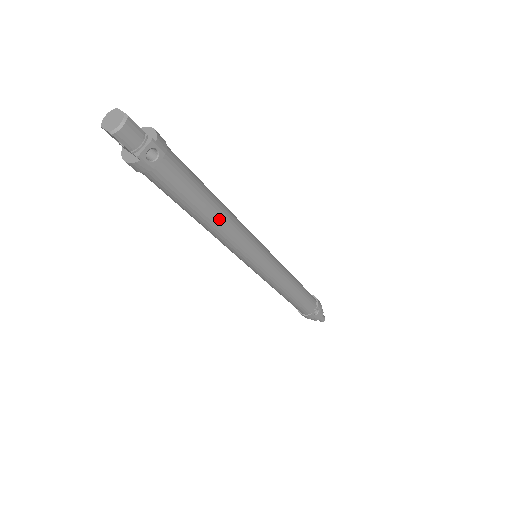
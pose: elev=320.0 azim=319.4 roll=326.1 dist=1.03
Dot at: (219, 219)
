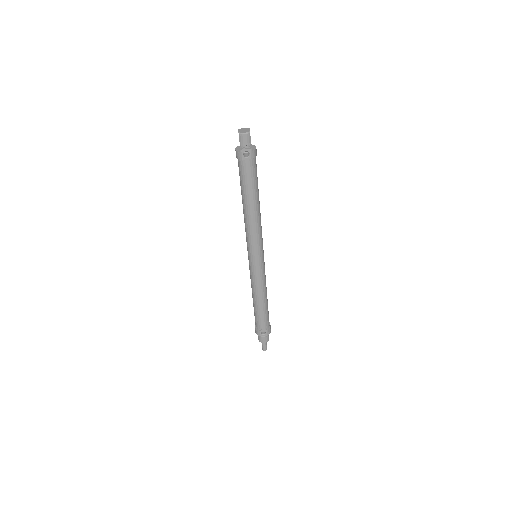
Dot at: (252, 211)
